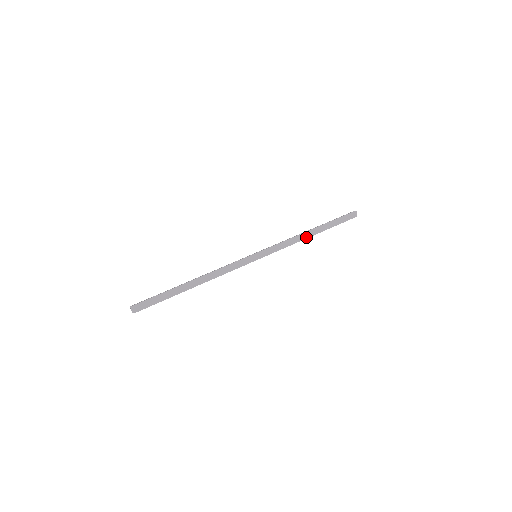
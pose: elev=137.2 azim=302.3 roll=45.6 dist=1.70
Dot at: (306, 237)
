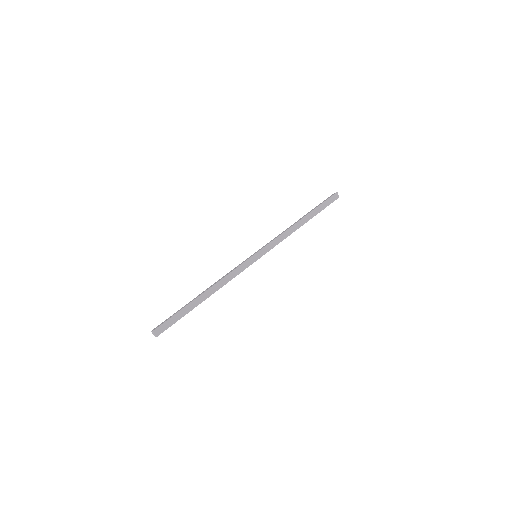
Dot at: (297, 228)
